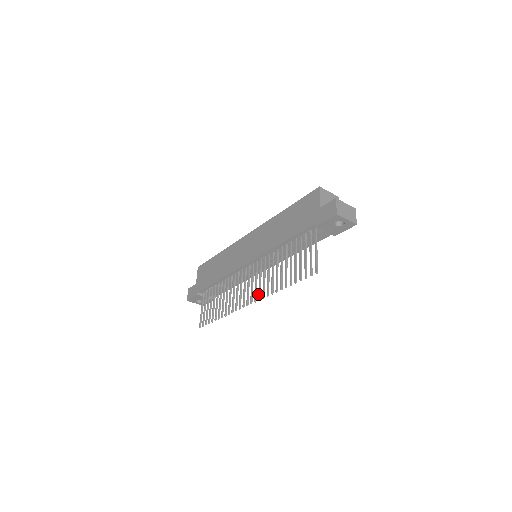
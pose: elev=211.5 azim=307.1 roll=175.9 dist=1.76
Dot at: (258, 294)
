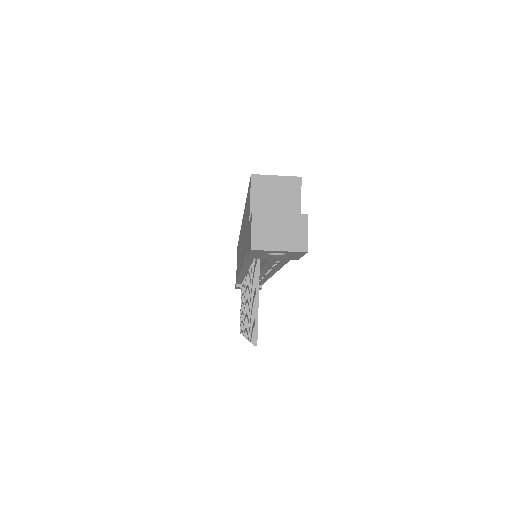
Dot at: occluded
